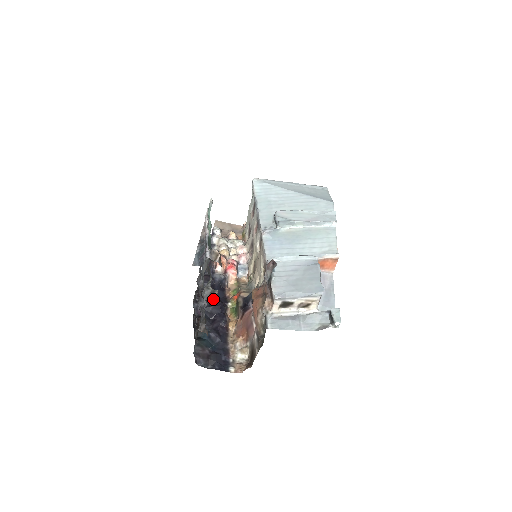
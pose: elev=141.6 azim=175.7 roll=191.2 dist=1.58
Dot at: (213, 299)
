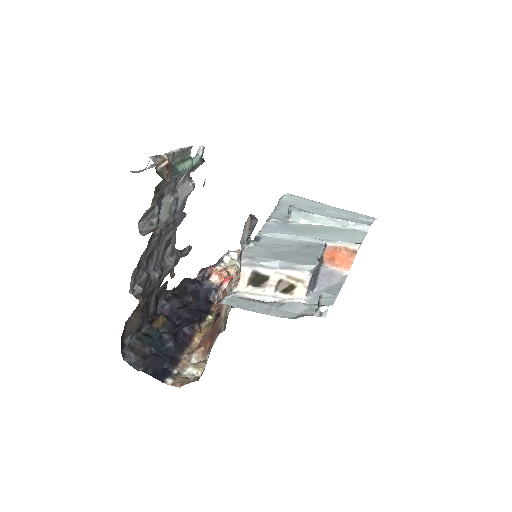
Dot at: (190, 304)
